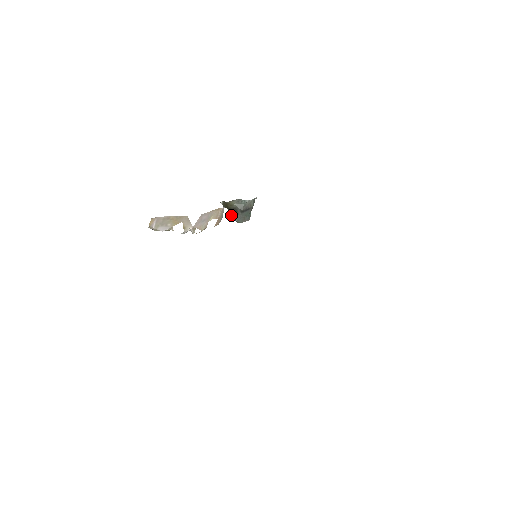
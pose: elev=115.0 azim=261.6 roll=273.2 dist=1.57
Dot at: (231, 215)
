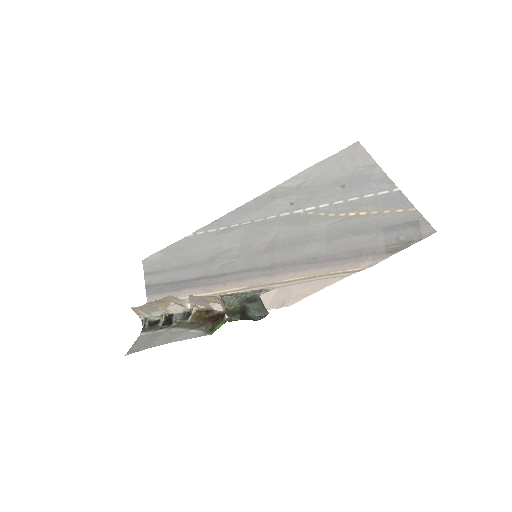
Dot at: (244, 315)
